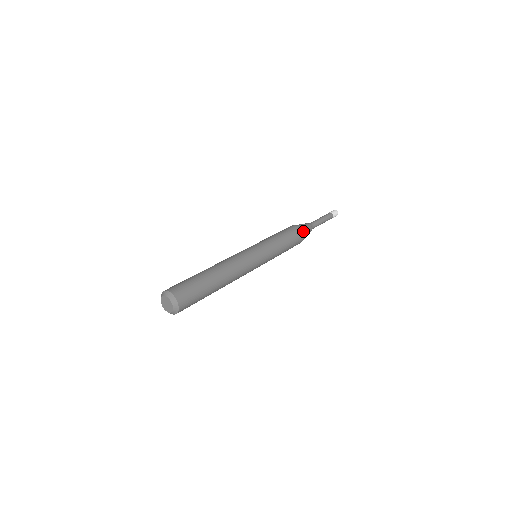
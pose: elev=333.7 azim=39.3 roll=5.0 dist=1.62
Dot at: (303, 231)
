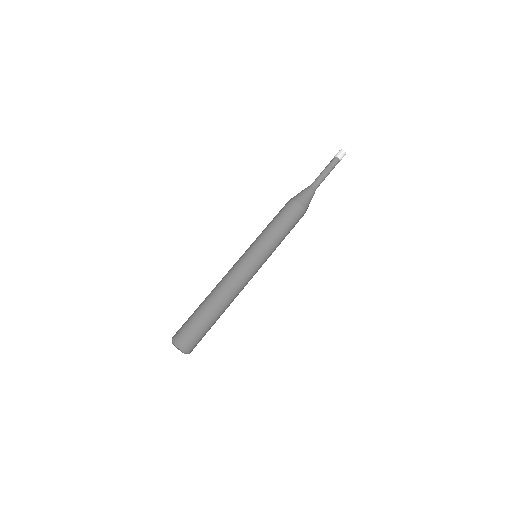
Dot at: (306, 210)
